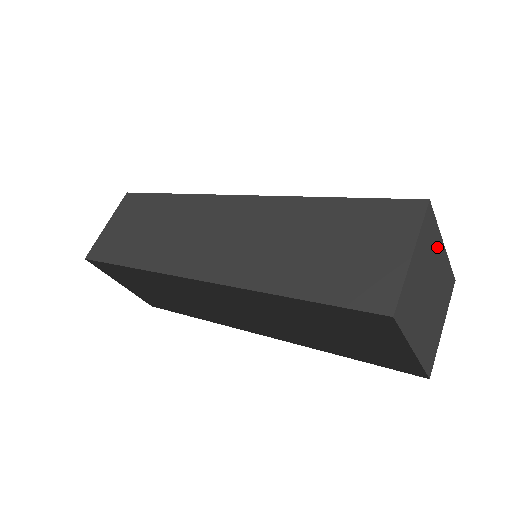
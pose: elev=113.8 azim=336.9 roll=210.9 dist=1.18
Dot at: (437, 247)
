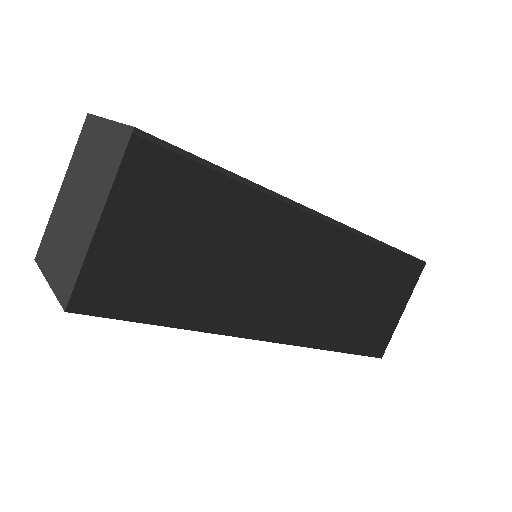
Dot at: (354, 273)
